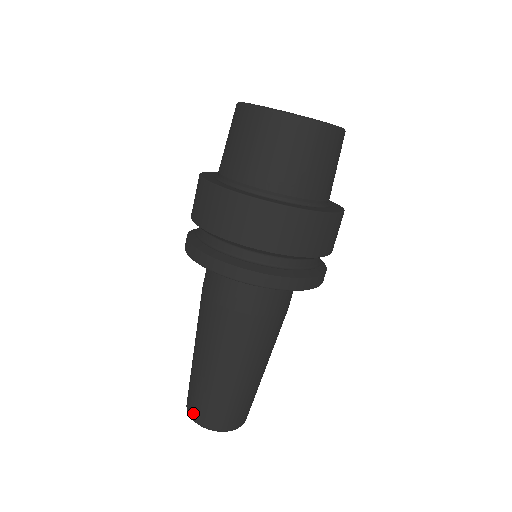
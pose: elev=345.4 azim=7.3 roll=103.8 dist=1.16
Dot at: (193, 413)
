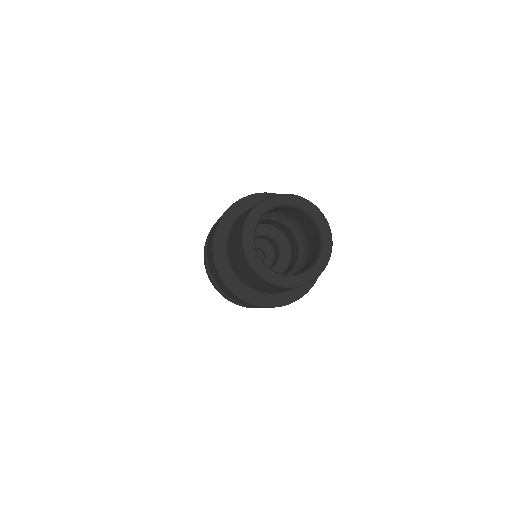
Dot at: occluded
